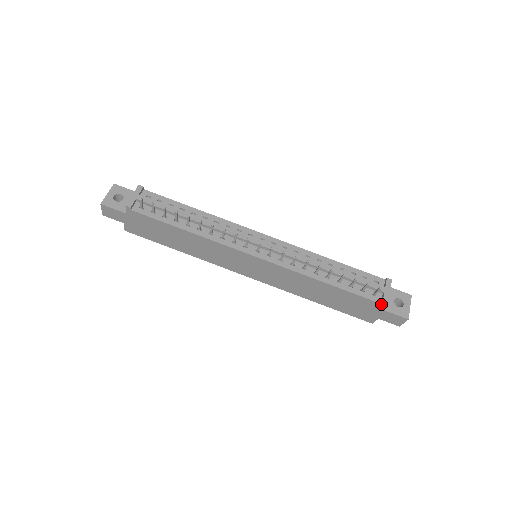
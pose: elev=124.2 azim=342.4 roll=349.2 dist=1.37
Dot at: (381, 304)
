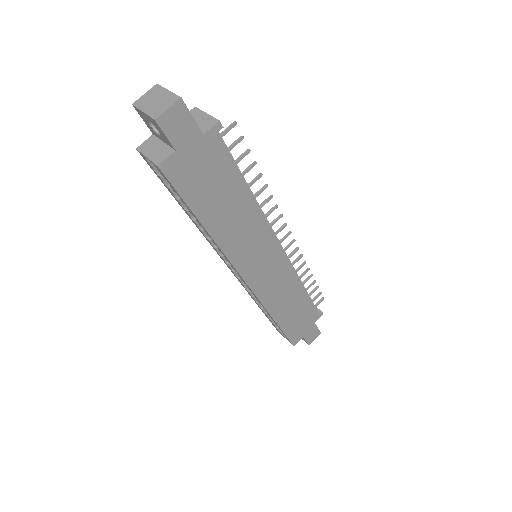
Dot at: (319, 315)
